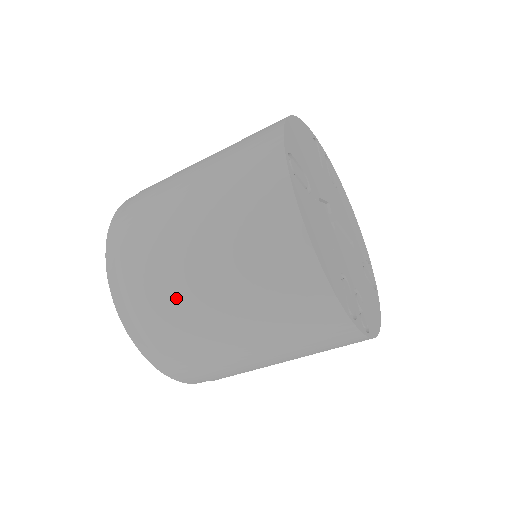
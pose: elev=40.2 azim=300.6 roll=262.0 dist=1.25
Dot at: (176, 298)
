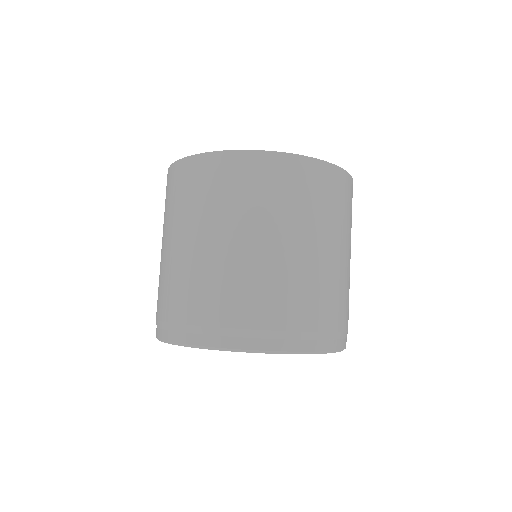
Dot at: (159, 279)
